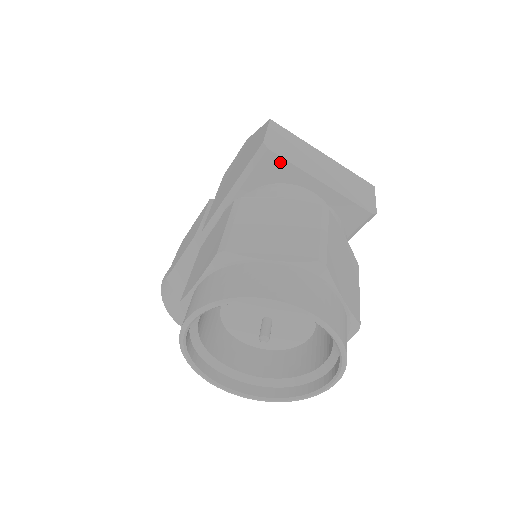
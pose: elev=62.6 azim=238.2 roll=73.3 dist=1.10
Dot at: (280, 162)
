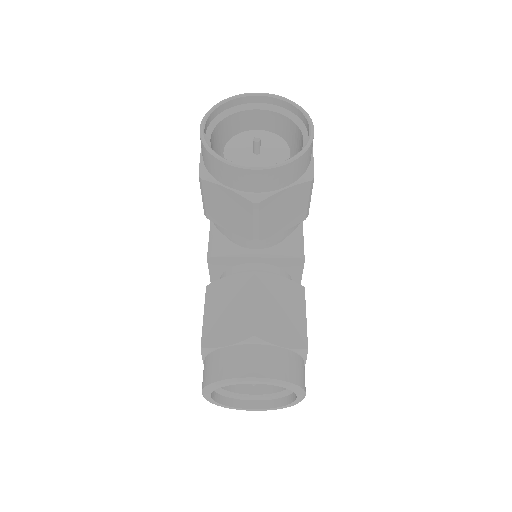
Dot at: occluded
